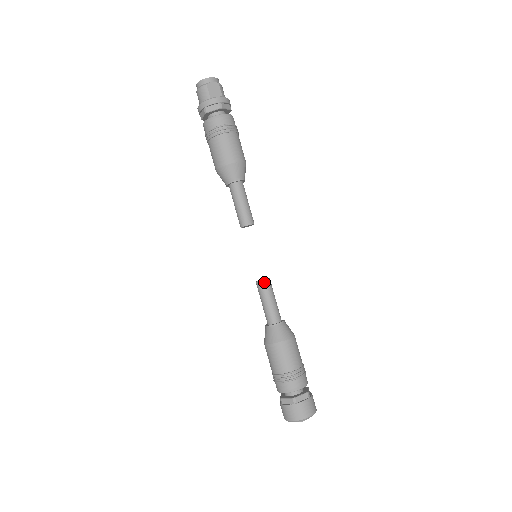
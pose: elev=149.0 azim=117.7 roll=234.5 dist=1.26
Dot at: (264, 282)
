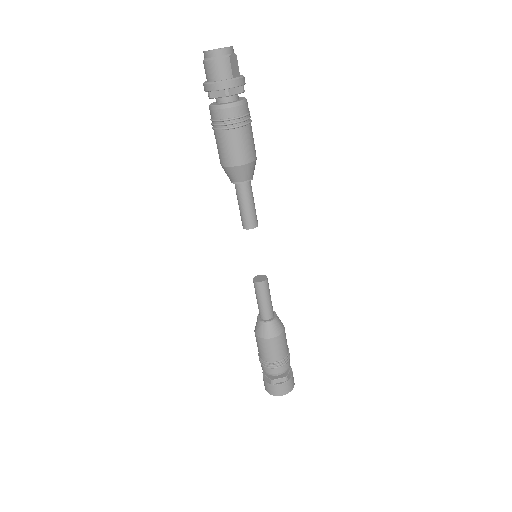
Dot at: (266, 282)
